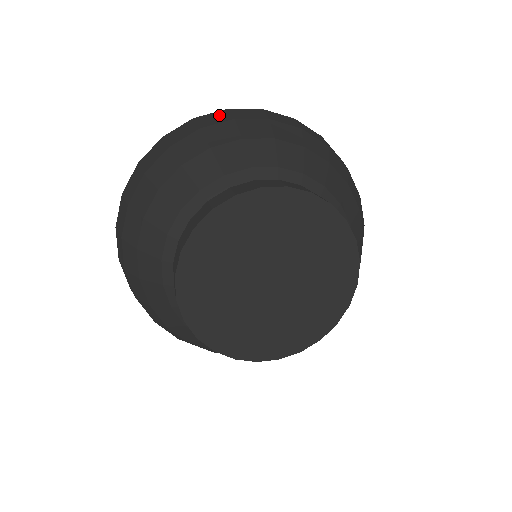
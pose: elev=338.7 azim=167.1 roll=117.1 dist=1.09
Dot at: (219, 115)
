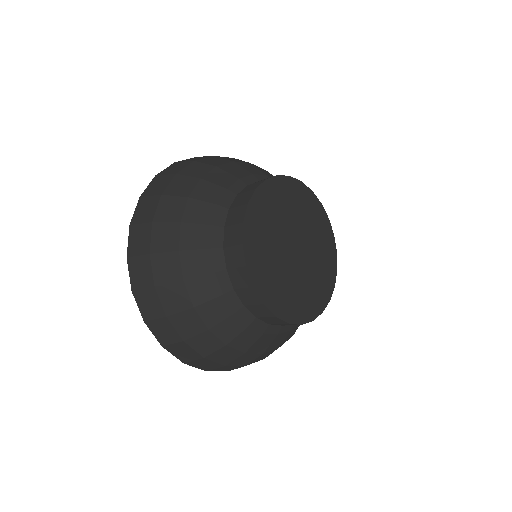
Dot at: occluded
